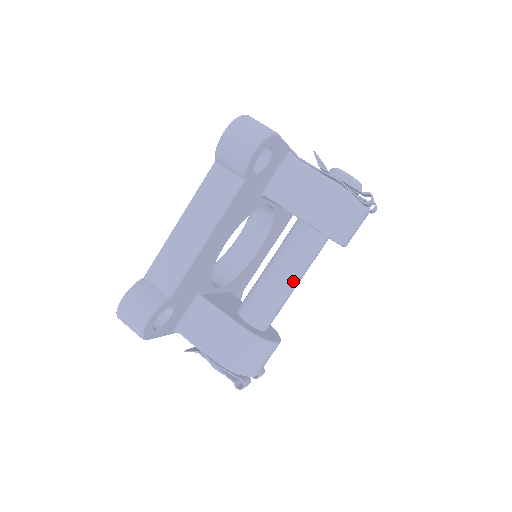
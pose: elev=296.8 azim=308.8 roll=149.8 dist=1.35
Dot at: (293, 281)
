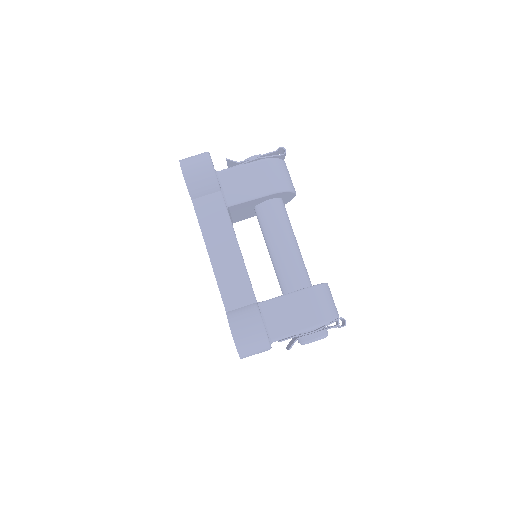
Dot at: (294, 240)
